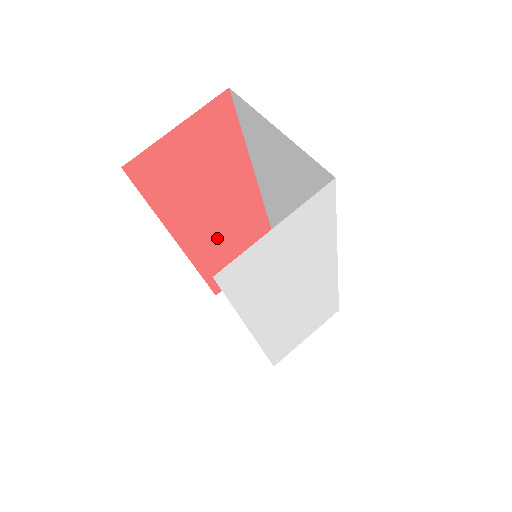
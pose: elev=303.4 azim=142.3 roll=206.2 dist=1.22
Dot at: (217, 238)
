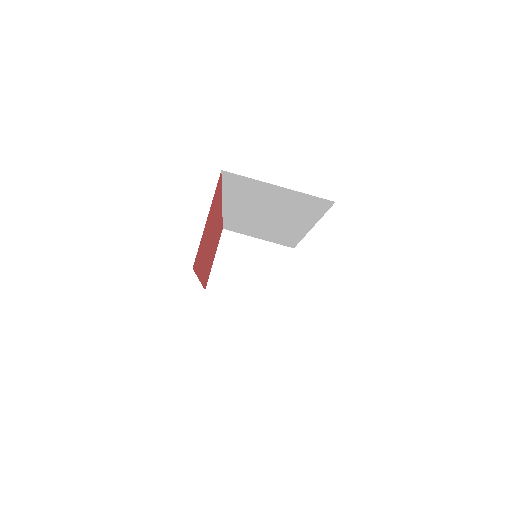
Dot at: (209, 257)
